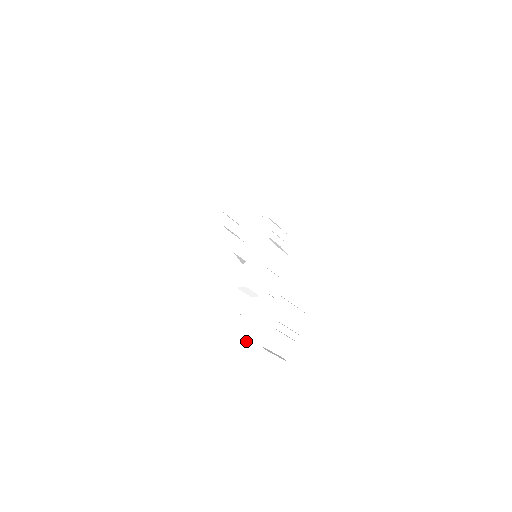
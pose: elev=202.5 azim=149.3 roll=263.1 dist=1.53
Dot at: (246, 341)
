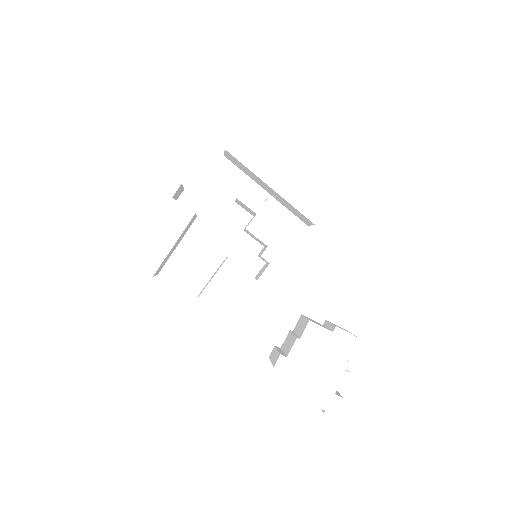
Dot at: (308, 390)
